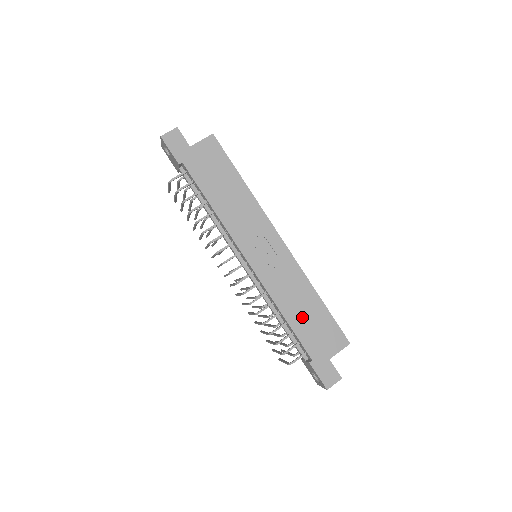
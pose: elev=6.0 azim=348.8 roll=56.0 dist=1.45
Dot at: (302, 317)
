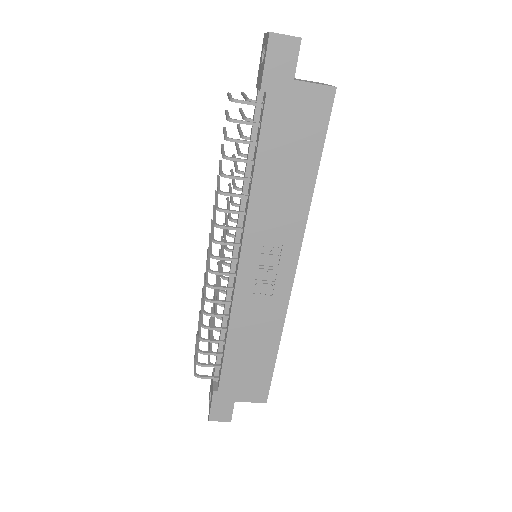
Dot at: (244, 352)
